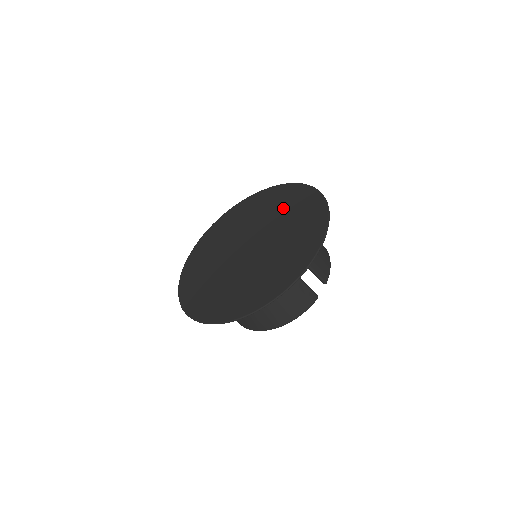
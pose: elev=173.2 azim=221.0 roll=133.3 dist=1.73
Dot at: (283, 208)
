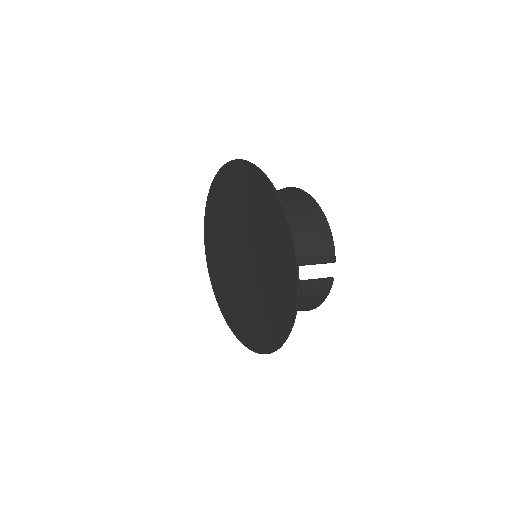
Dot at: (250, 206)
